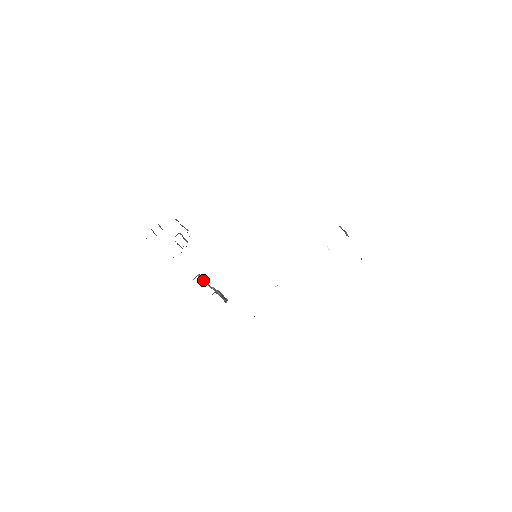
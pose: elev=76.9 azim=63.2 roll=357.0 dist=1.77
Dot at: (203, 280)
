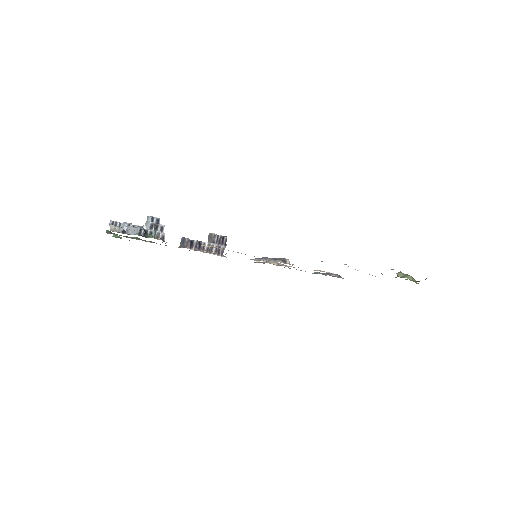
Dot at: (192, 247)
